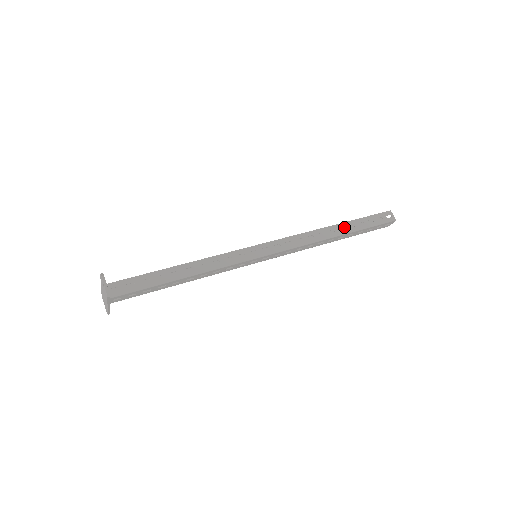
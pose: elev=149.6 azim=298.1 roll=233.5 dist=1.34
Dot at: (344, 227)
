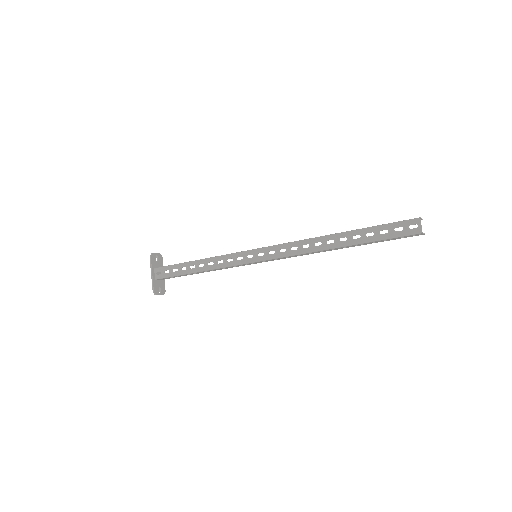
Dot at: occluded
